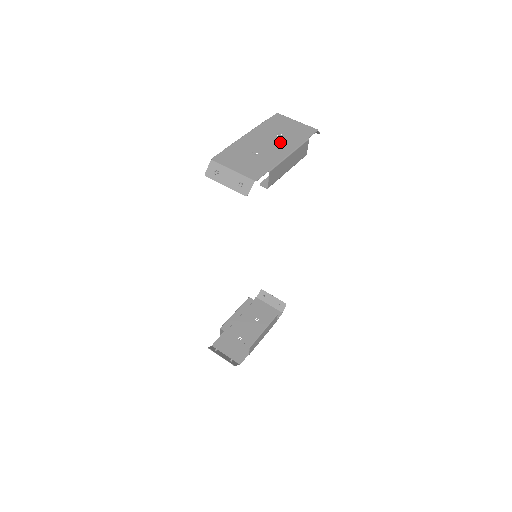
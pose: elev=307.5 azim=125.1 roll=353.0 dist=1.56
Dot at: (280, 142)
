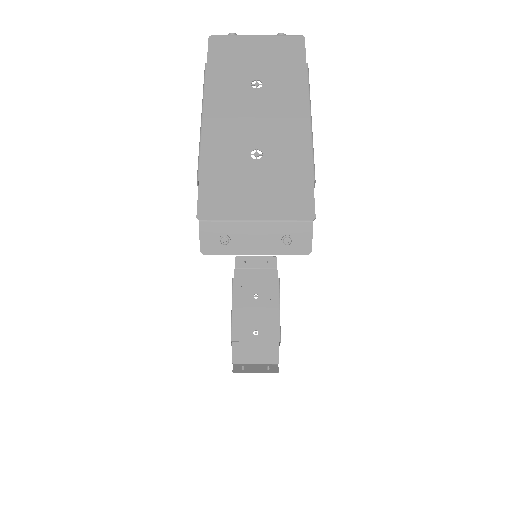
Dot at: (273, 101)
